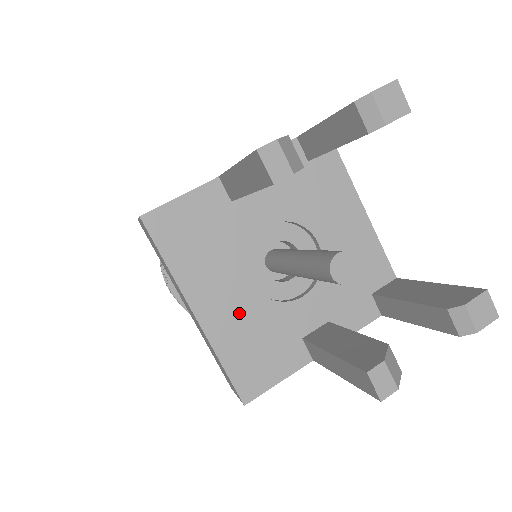
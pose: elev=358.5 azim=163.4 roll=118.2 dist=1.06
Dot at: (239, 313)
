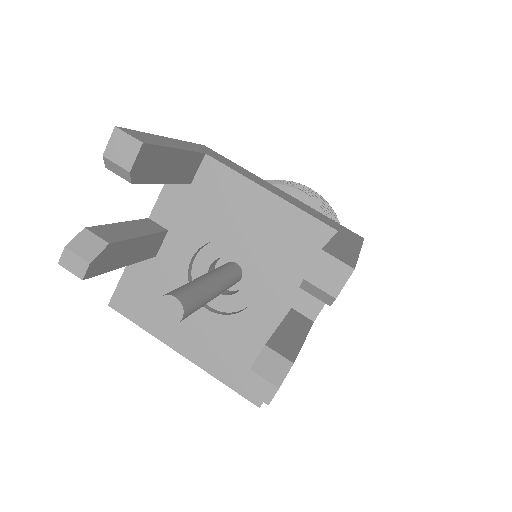
Dot at: (212, 338)
